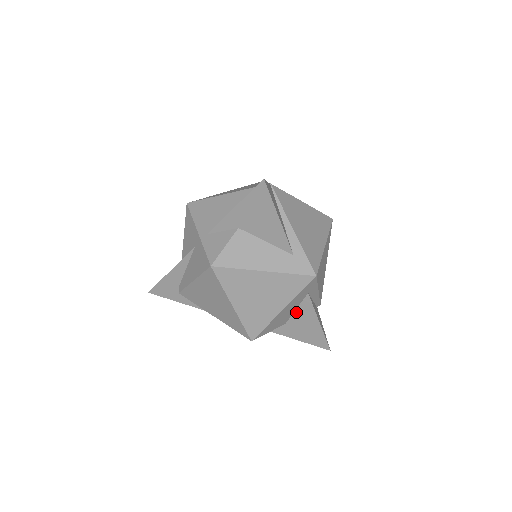
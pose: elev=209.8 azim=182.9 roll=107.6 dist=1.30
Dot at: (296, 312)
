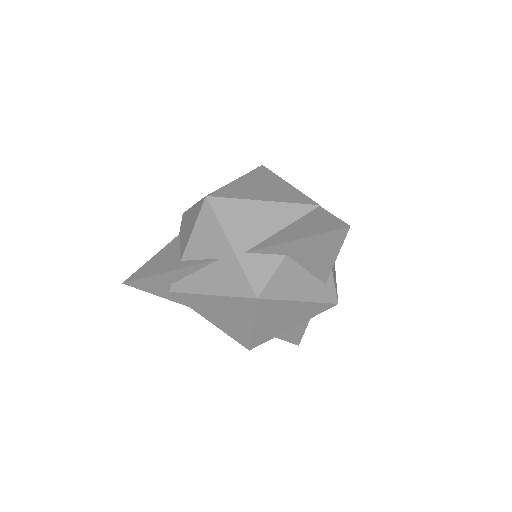
Dot at: occluded
